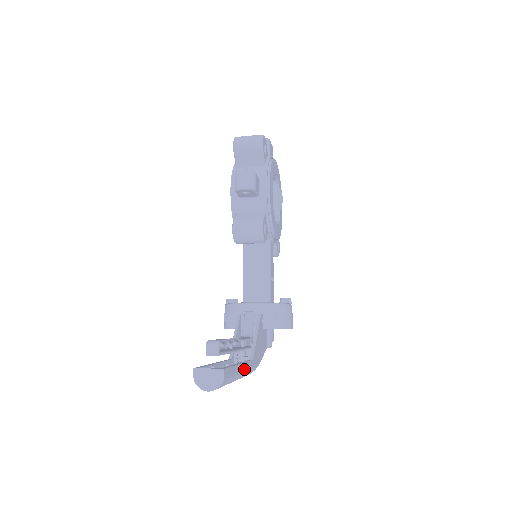
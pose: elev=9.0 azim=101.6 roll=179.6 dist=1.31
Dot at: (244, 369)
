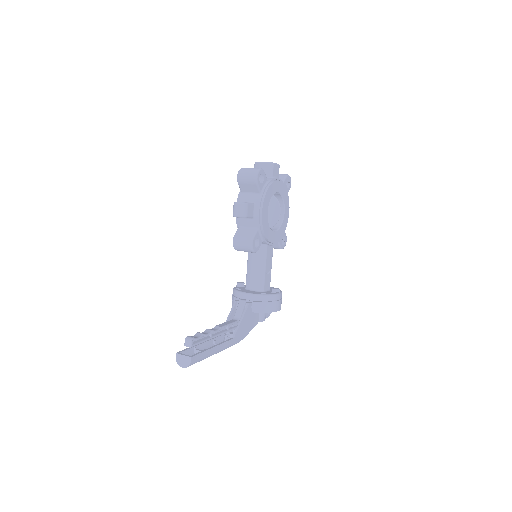
Dot at: (220, 348)
